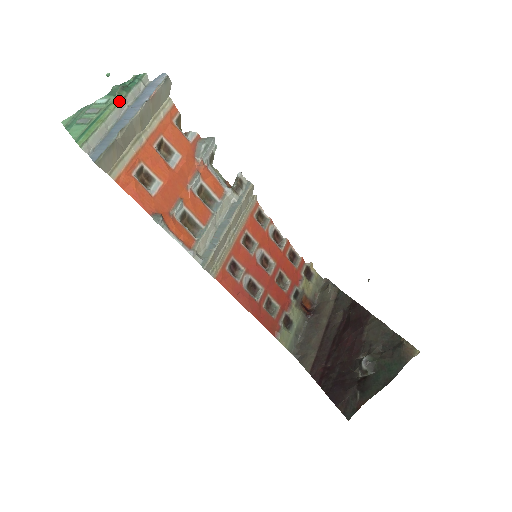
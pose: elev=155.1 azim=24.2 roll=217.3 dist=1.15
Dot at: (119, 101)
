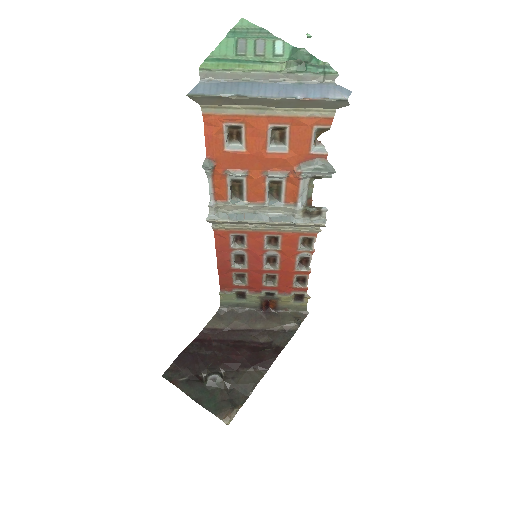
Dot at: (280, 70)
